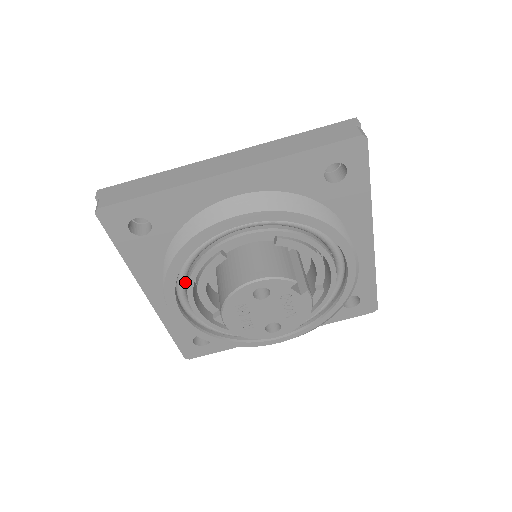
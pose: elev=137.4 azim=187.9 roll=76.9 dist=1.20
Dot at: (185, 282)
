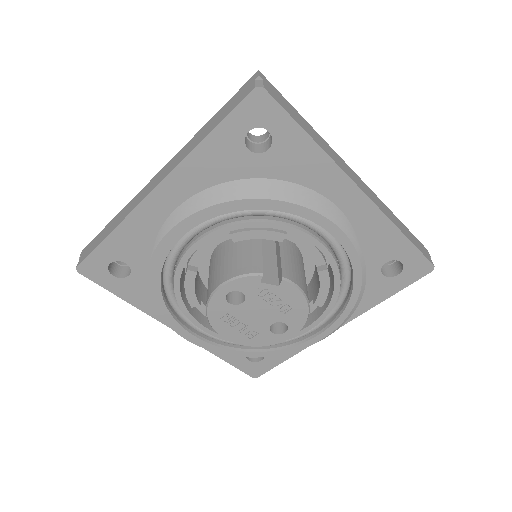
Dot at: occluded
